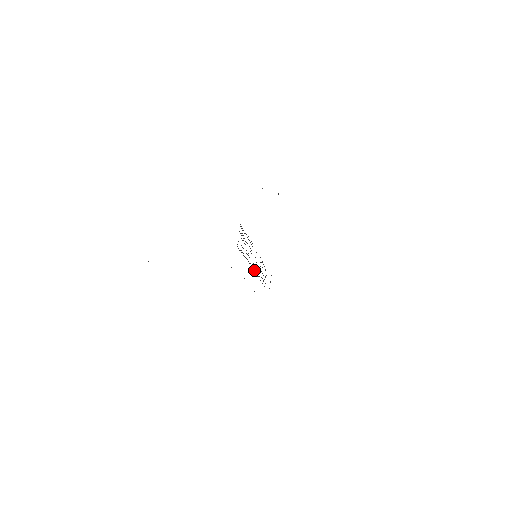
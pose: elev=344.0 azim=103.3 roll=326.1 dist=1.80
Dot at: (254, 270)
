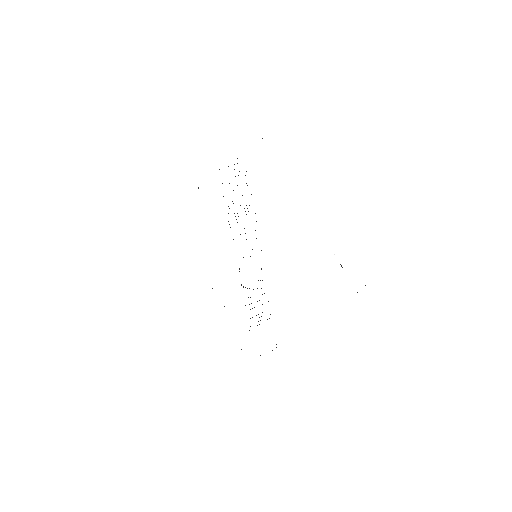
Dot at: occluded
